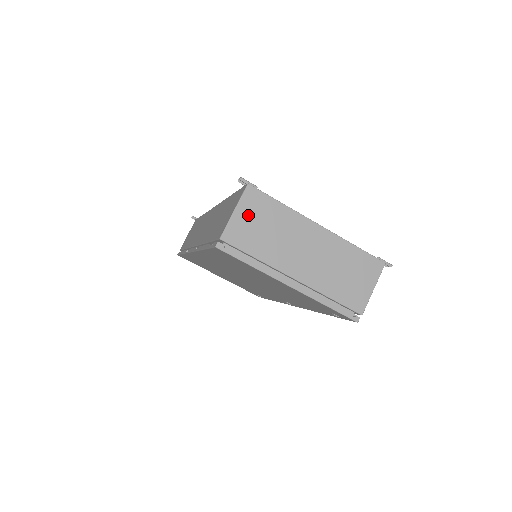
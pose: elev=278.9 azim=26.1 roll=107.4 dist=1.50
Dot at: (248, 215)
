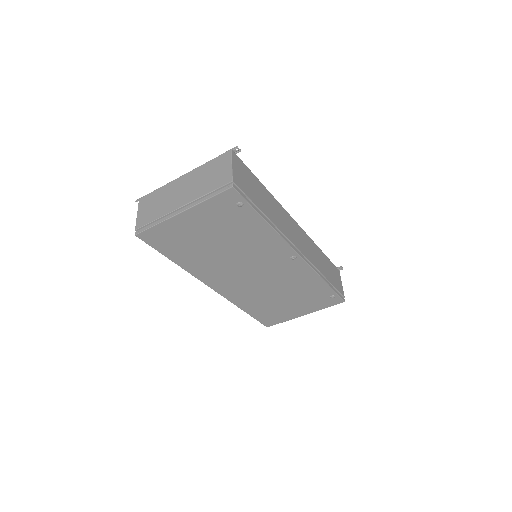
Dot at: (144, 209)
